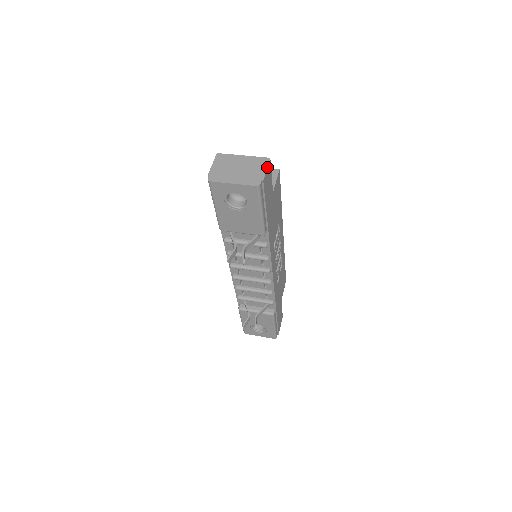
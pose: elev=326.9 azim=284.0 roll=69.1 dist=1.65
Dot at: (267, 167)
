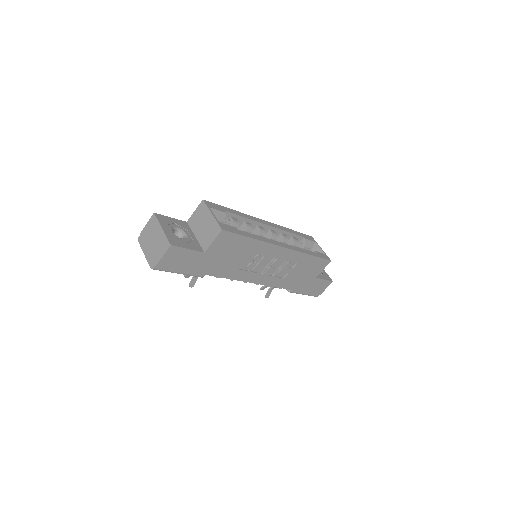
Dot at: (164, 254)
